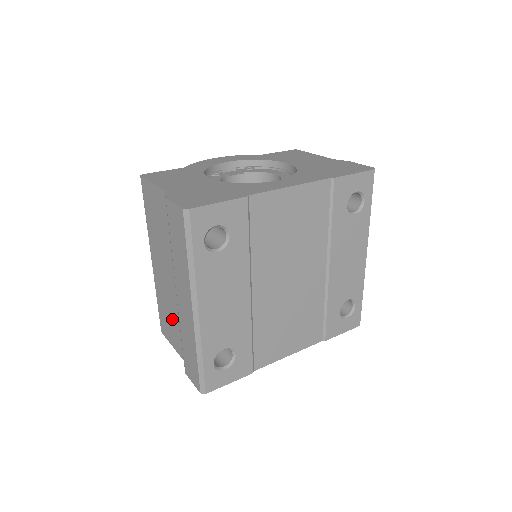
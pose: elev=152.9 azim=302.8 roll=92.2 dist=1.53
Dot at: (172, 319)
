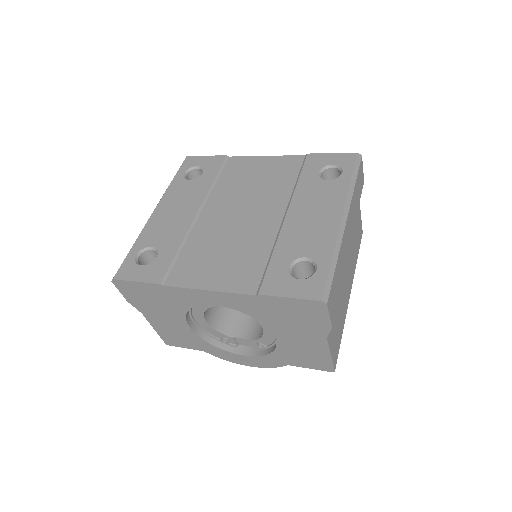
Dot at: occluded
